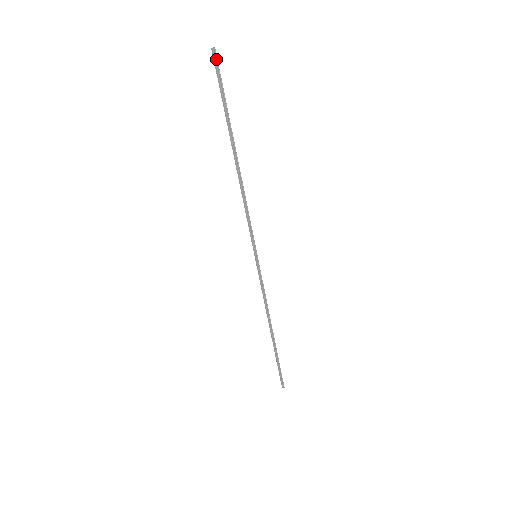
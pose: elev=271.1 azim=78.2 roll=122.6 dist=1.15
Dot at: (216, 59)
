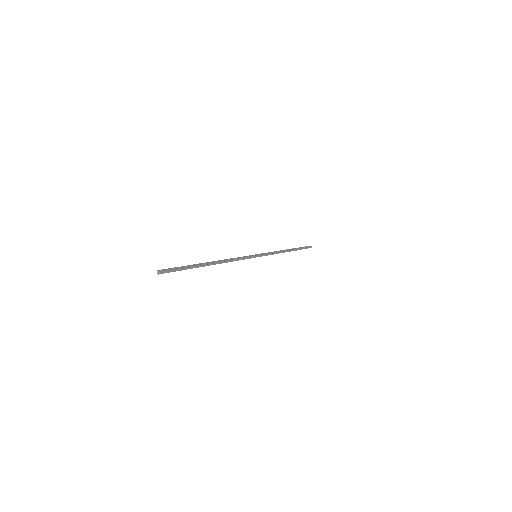
Dot at: (164, 272)
